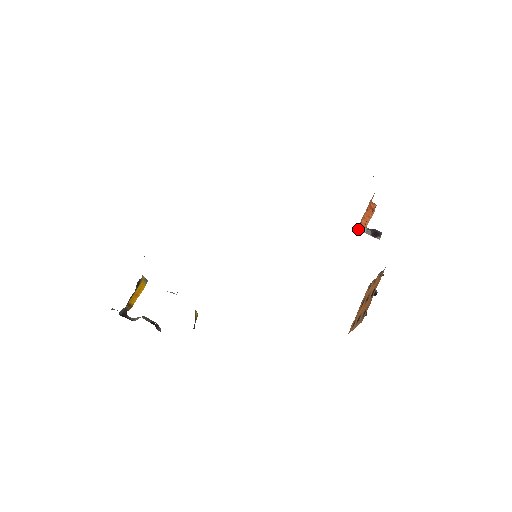
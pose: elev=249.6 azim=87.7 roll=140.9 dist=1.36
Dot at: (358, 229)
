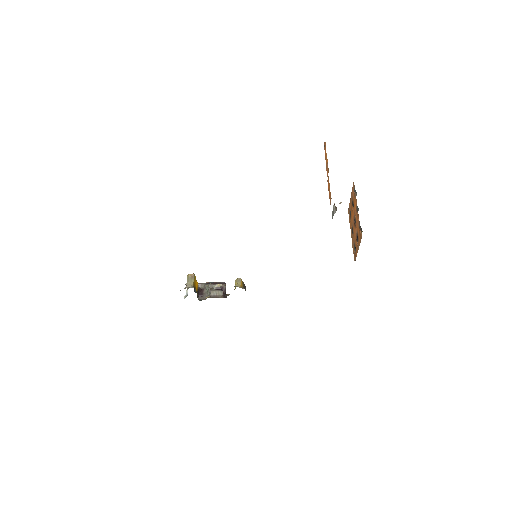
Dot at: occluded
